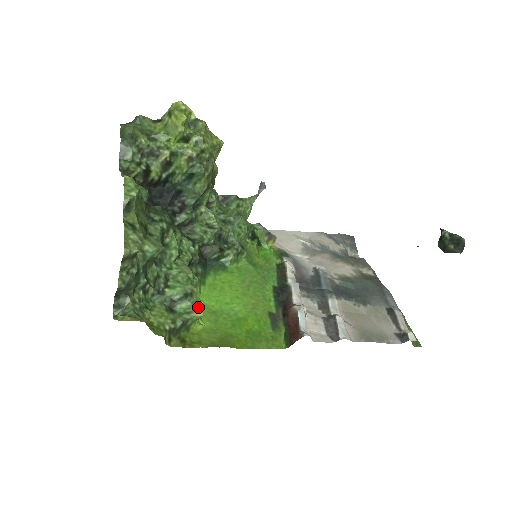
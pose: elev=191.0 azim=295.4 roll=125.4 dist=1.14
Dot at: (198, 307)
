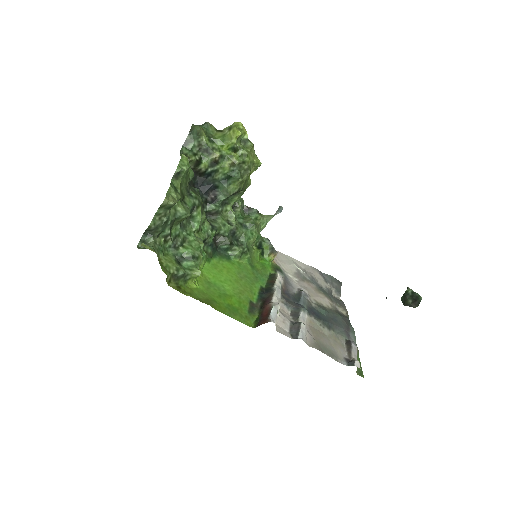
Dot at: occluded
